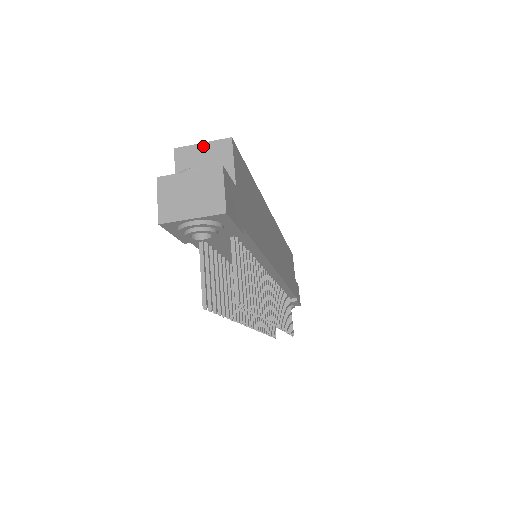
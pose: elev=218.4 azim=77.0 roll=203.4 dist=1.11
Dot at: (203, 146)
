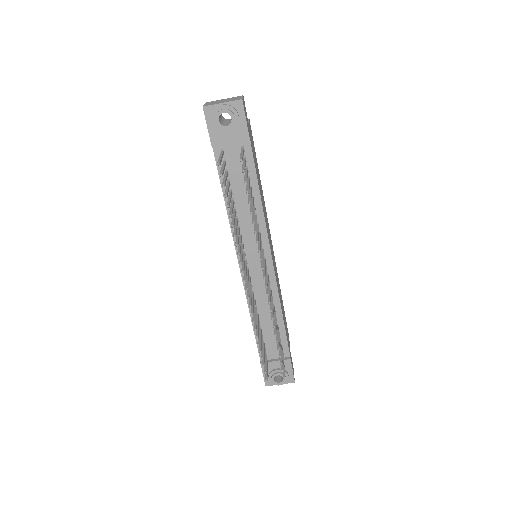
Dot at: occluded
